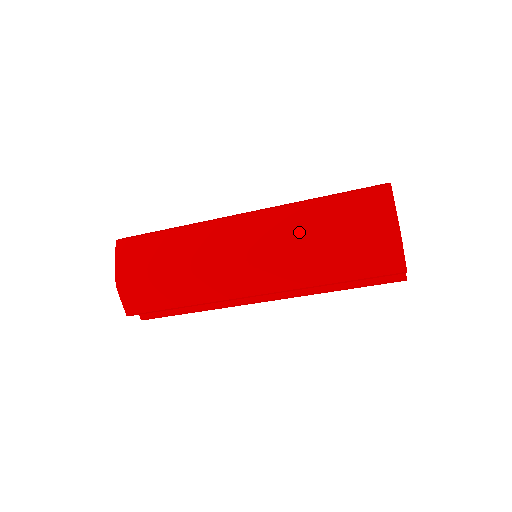
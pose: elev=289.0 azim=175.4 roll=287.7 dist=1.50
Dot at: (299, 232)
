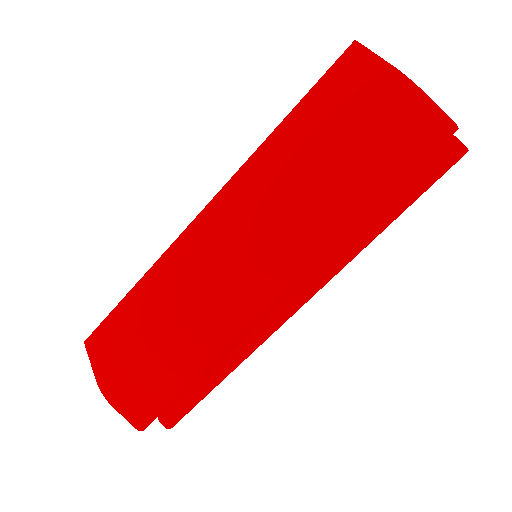
Dot at: (278, 177)
